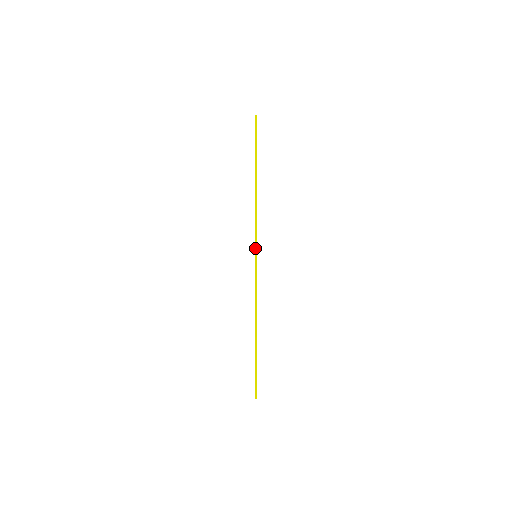
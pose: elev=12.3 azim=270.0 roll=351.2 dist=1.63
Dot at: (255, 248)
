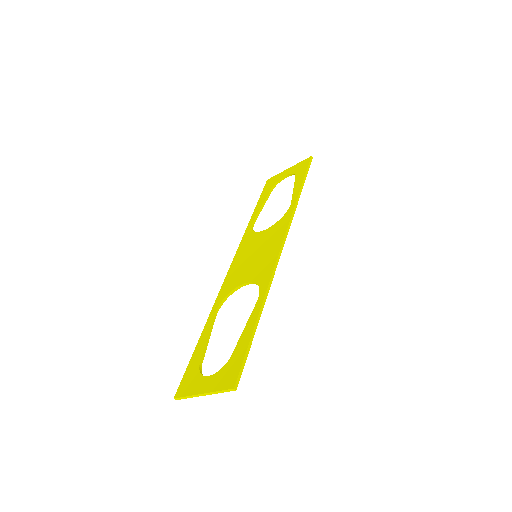
Dot at: (284, 240)
